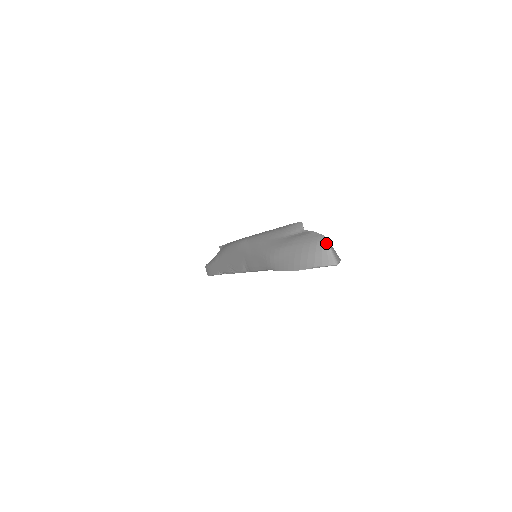
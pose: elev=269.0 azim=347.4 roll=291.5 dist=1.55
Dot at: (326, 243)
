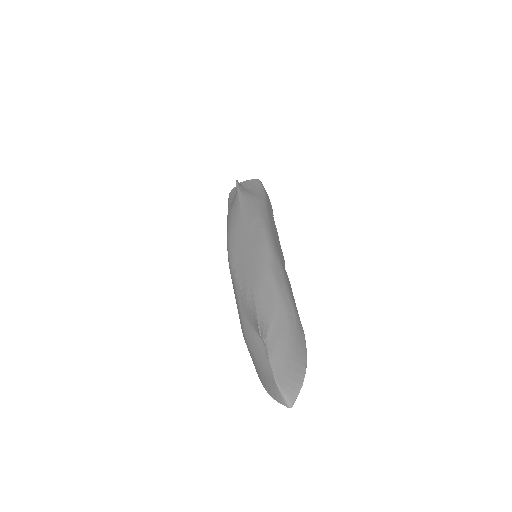
Dot at: (277, 389)
